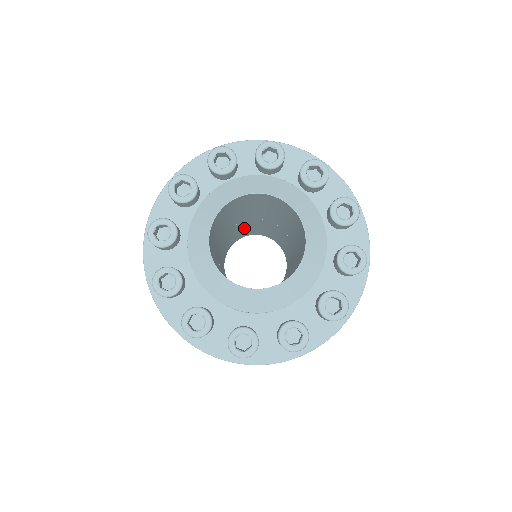
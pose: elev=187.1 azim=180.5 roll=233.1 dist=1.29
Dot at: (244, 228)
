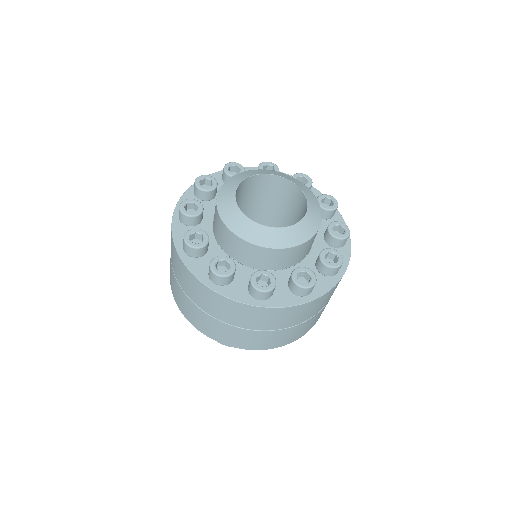
Dot at: occluded
